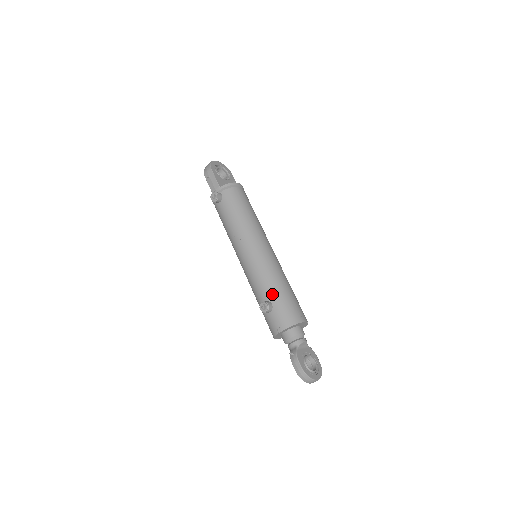
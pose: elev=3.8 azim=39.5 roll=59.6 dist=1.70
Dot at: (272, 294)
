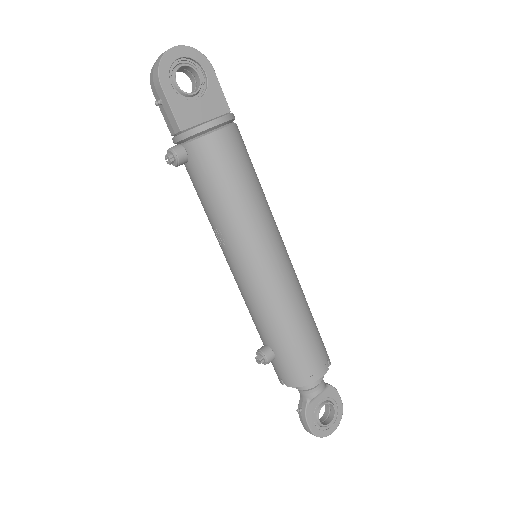
Dot at: (275, 340)
